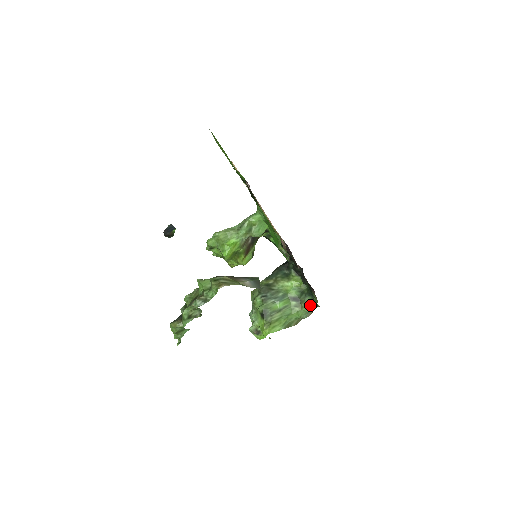
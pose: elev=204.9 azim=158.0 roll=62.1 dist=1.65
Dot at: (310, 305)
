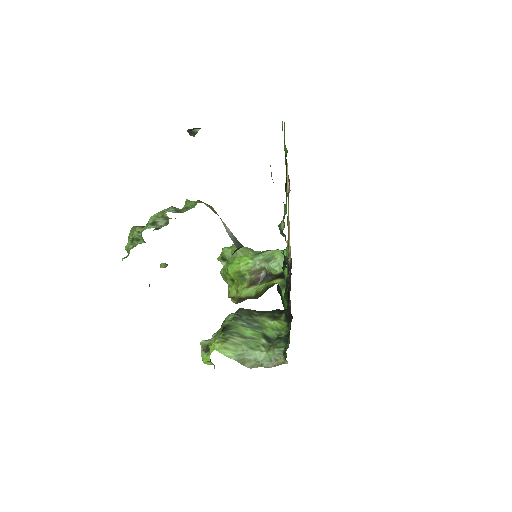
Dot at: (279, 352)
